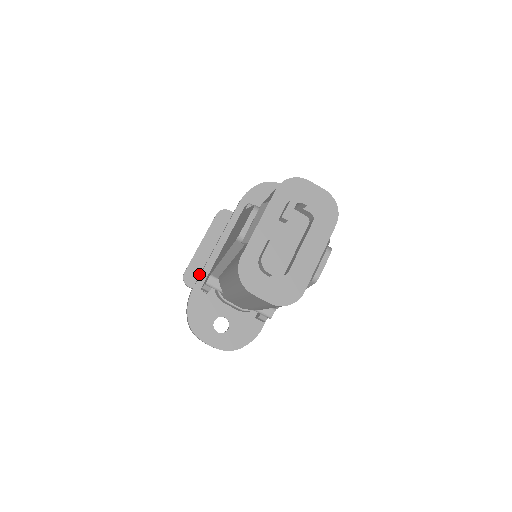
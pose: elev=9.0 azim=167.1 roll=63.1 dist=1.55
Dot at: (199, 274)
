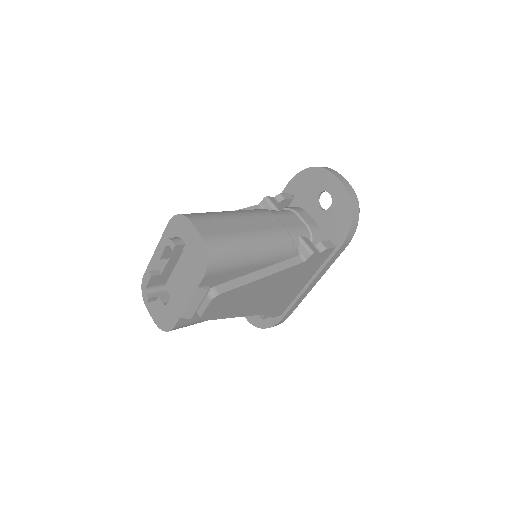
Dot at: occluded
